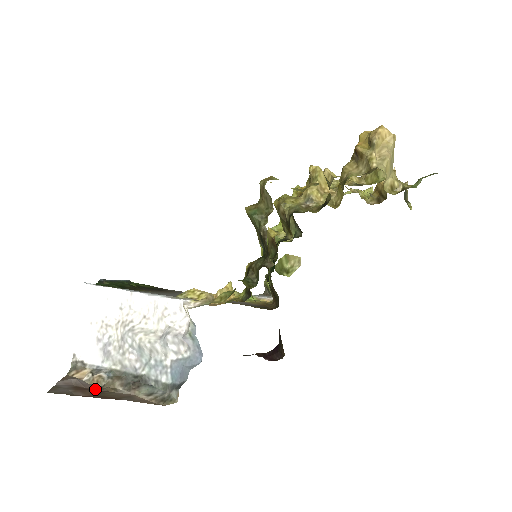
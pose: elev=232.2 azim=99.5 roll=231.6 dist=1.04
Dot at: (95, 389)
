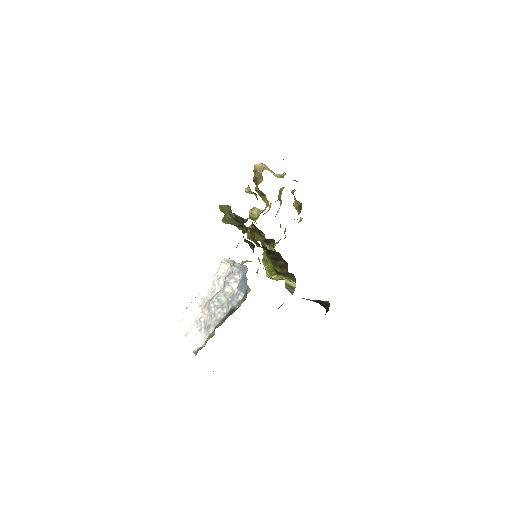
Dot at: occluded
